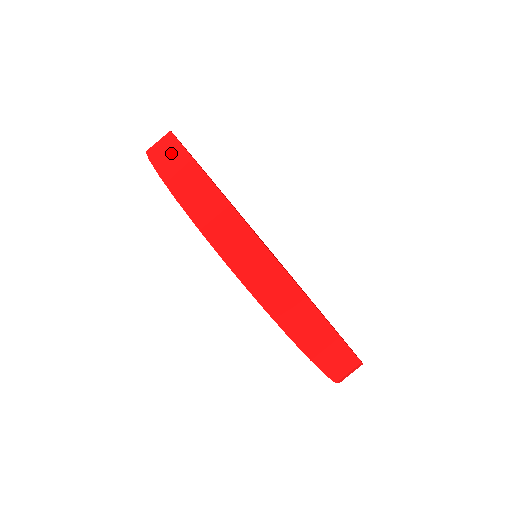
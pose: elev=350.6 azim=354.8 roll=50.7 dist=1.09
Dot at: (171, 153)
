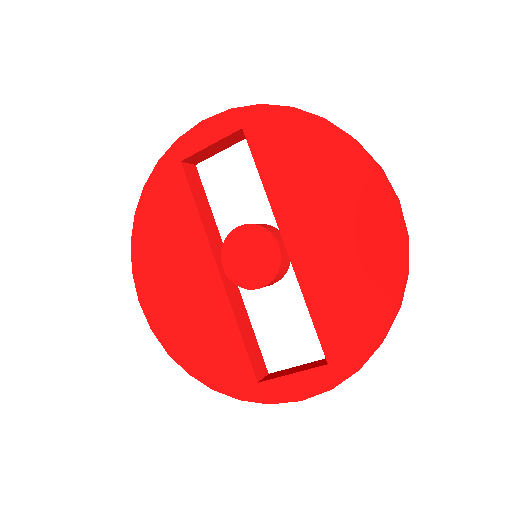
Dot at: occluded
